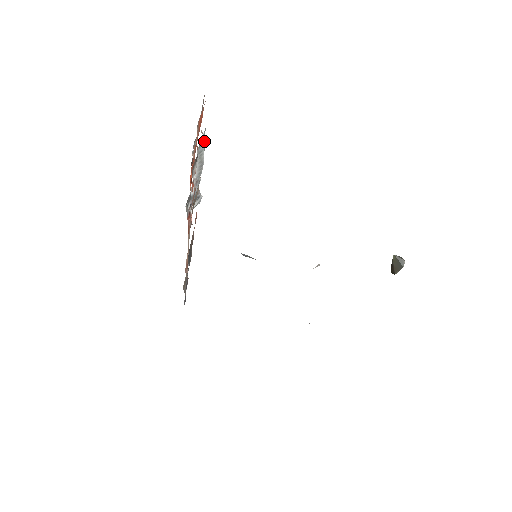
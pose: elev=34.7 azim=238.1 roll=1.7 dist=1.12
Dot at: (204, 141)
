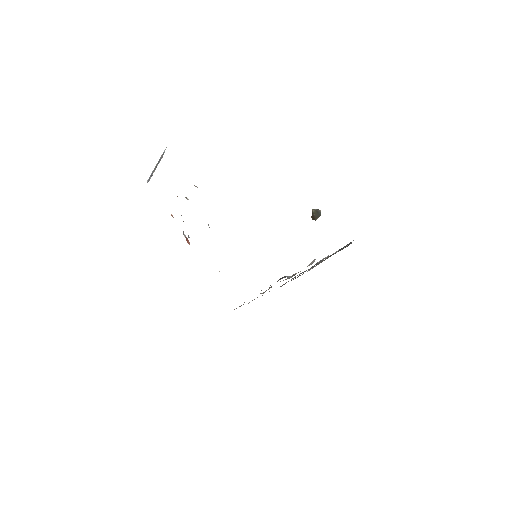
Dot at: occluded
